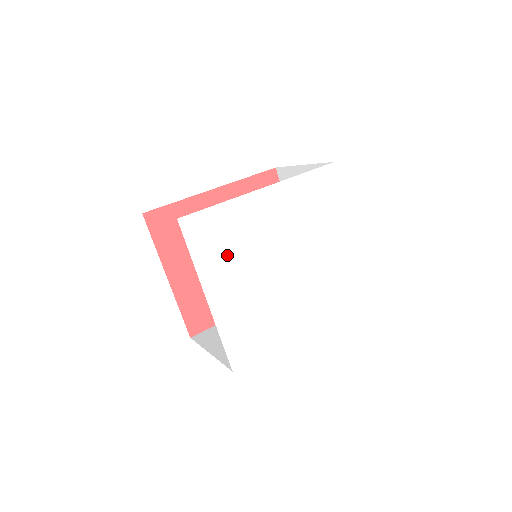
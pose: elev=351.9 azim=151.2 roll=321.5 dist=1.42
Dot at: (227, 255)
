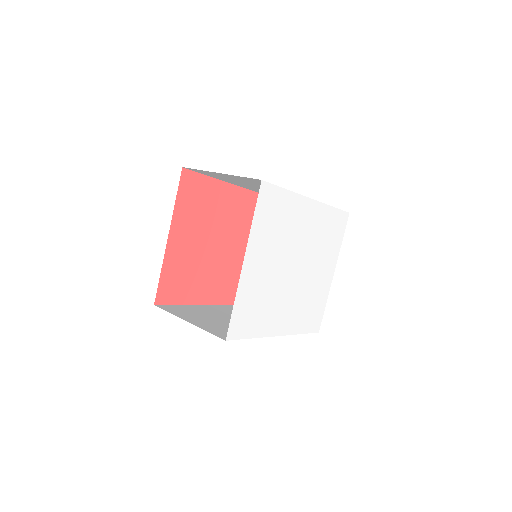
Dot at: (271, 234)
